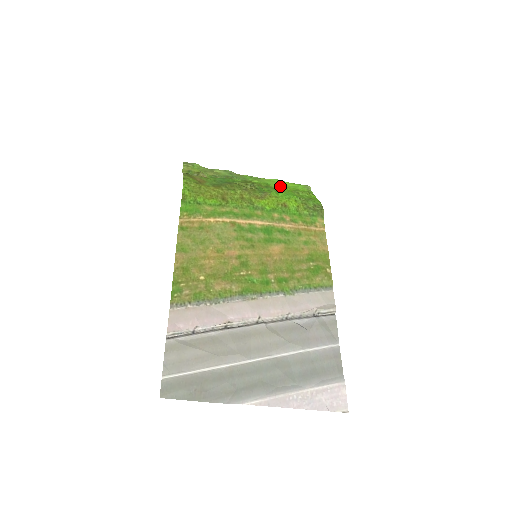
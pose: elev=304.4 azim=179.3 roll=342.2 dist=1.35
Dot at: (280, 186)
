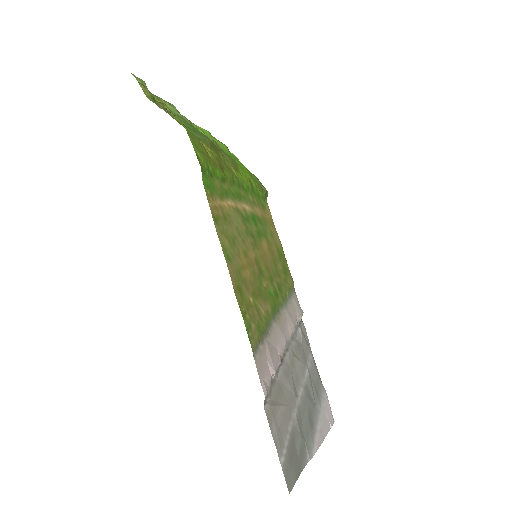
Dot at: occluded
